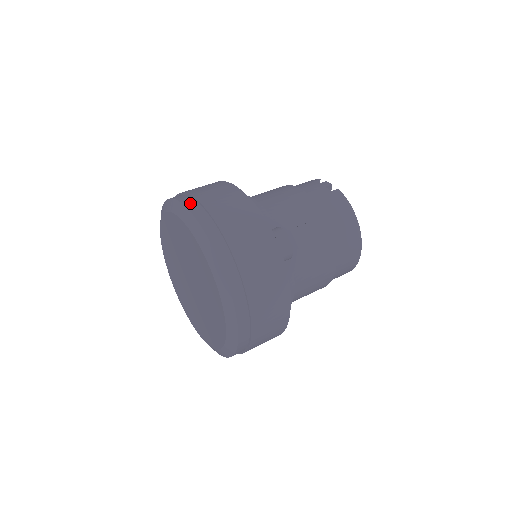
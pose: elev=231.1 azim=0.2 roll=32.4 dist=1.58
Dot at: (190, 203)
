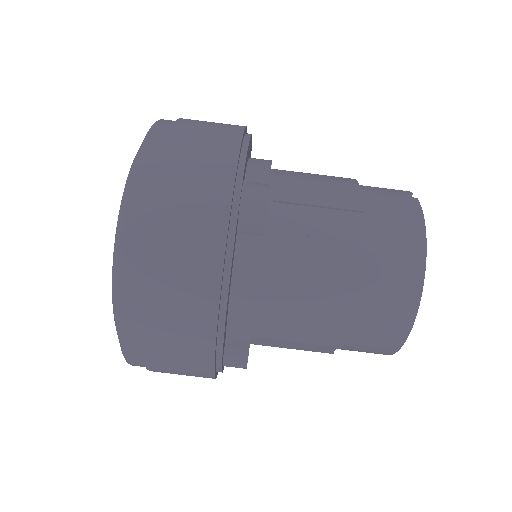
Dot at: (171, 120)
